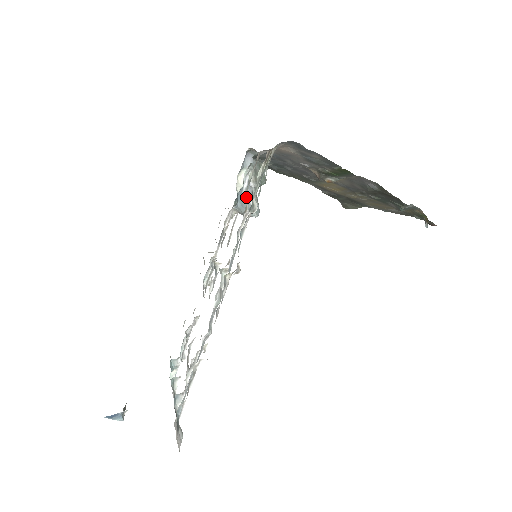
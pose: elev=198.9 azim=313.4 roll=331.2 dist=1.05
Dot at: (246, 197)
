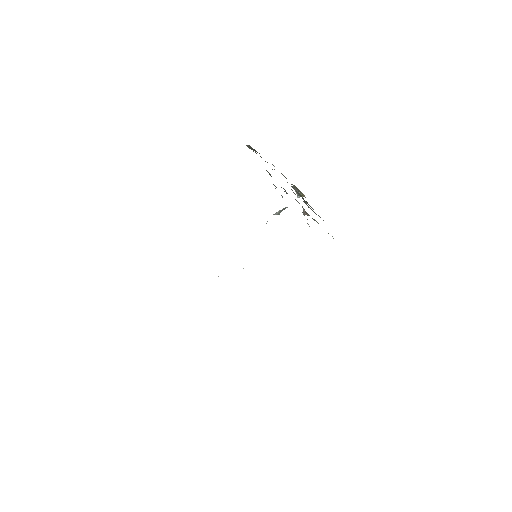
Dot at: occluded
